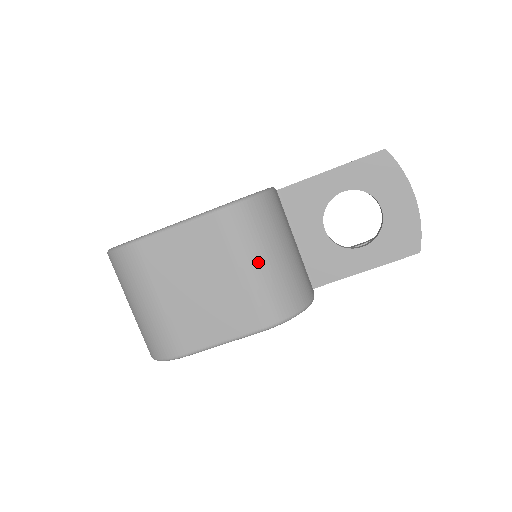
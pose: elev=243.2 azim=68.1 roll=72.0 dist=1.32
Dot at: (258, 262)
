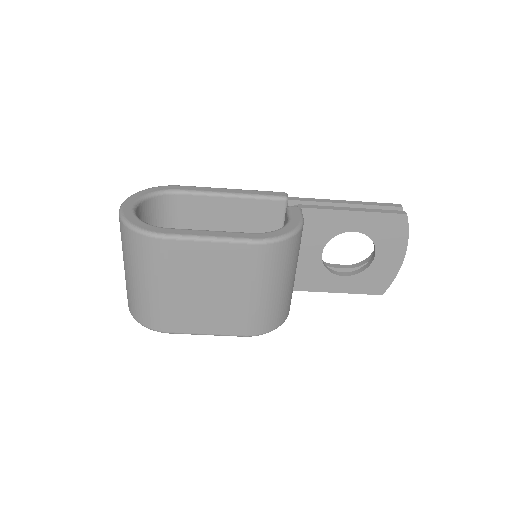
Dot at: (268, 290)
